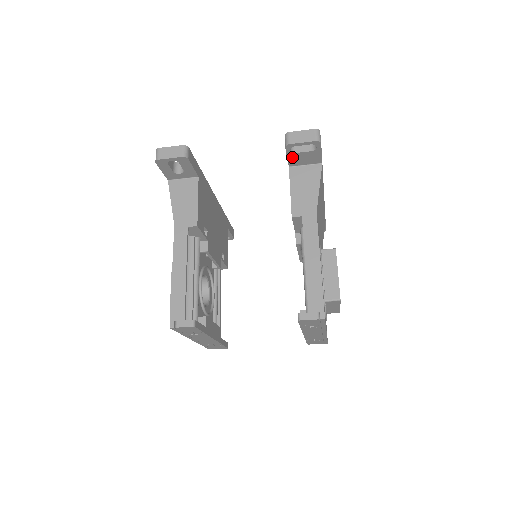
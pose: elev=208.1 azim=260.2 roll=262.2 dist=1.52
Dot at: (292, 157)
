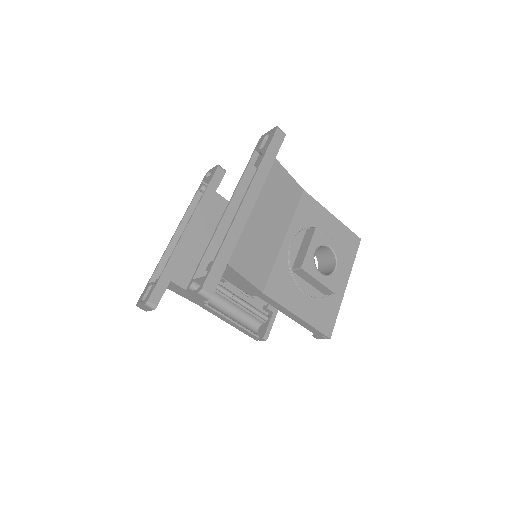
Dot at: occluded
